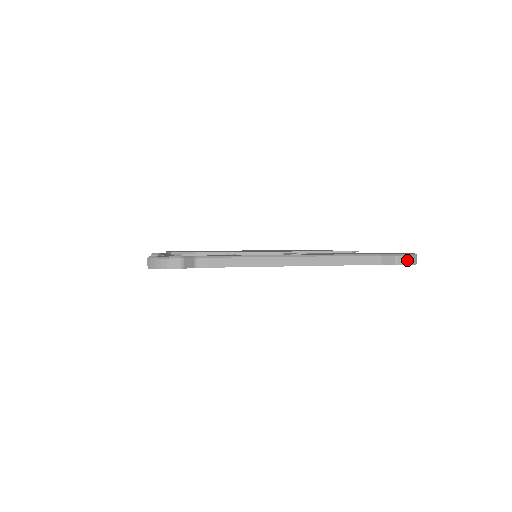
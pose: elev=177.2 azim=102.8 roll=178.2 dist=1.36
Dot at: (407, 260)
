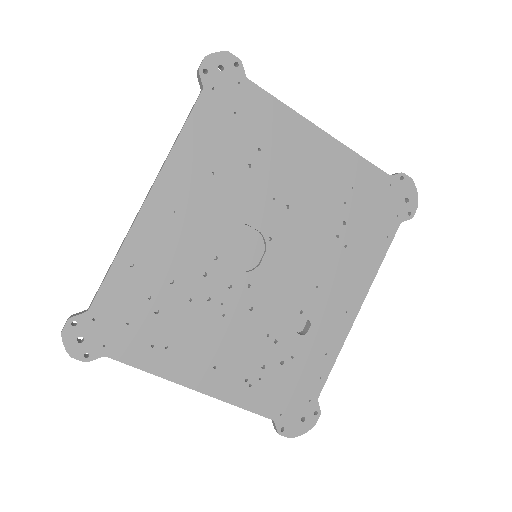
Dot at: (407, 178)
